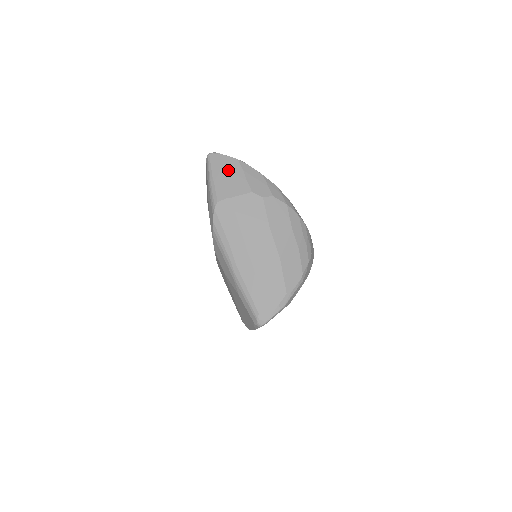
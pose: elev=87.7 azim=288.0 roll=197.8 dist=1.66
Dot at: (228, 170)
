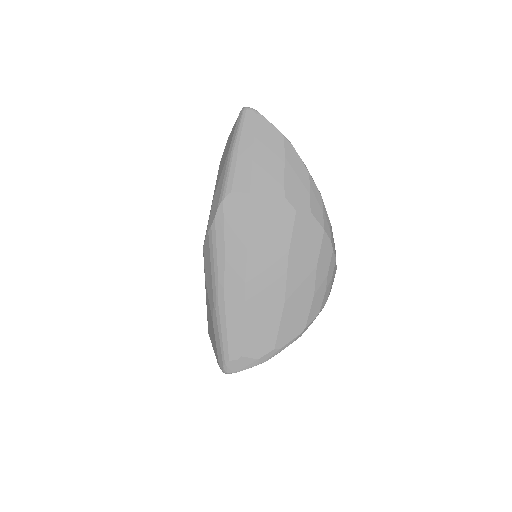
Dot at: (264, 148)
